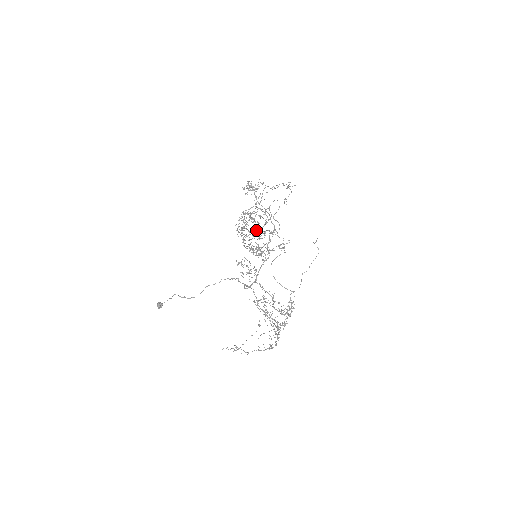
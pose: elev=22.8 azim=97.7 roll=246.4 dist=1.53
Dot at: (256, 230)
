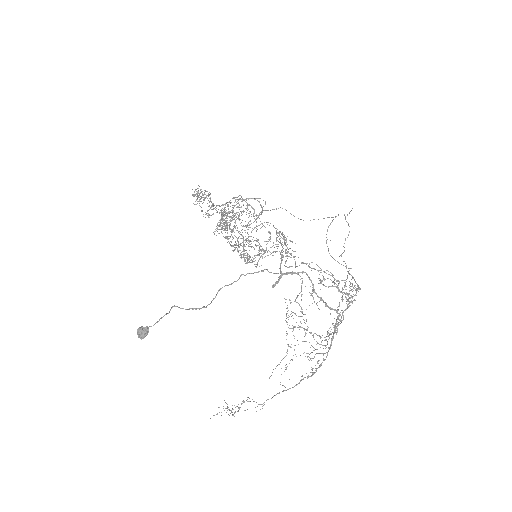
Dot at: (228, 238)
